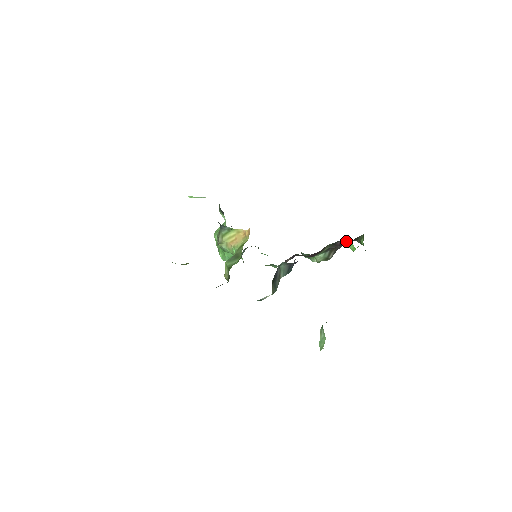
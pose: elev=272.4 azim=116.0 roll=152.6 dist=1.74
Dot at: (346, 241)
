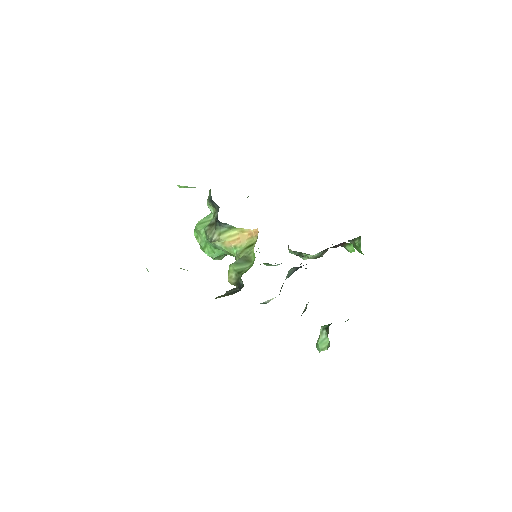
Dot at: (347, 243)
